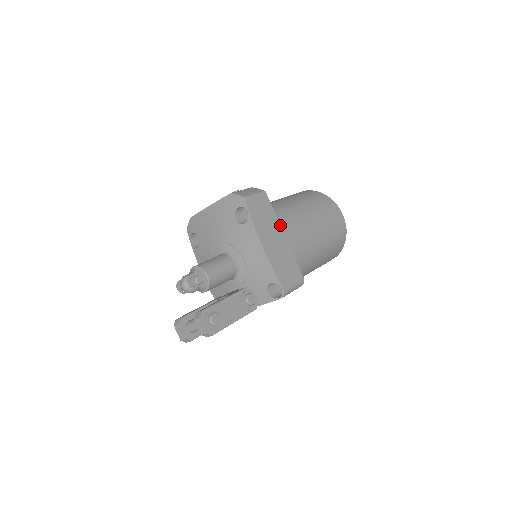
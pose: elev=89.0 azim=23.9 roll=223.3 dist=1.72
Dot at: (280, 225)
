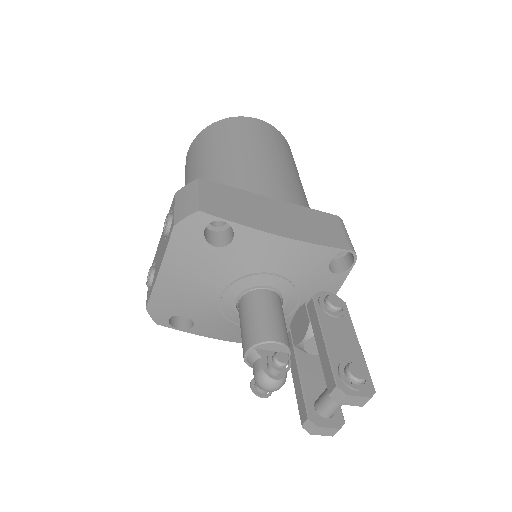
Dot at: (256, 194)
